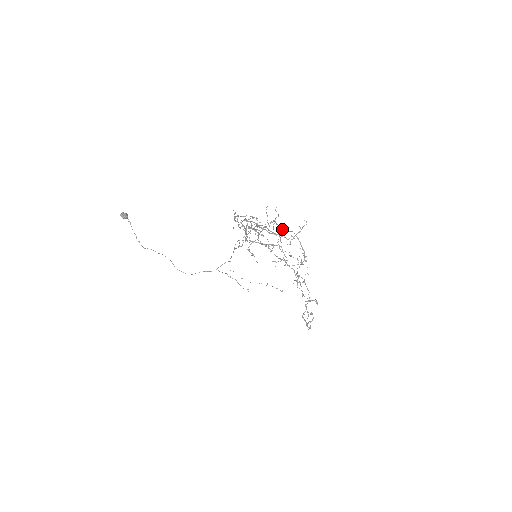
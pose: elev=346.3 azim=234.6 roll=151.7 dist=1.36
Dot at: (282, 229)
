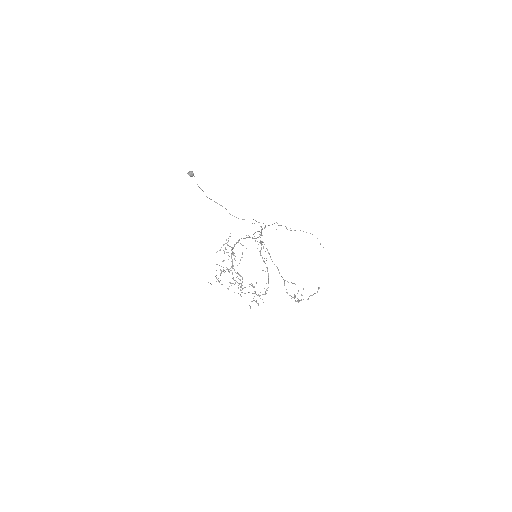
Dot at: (263, 260)
